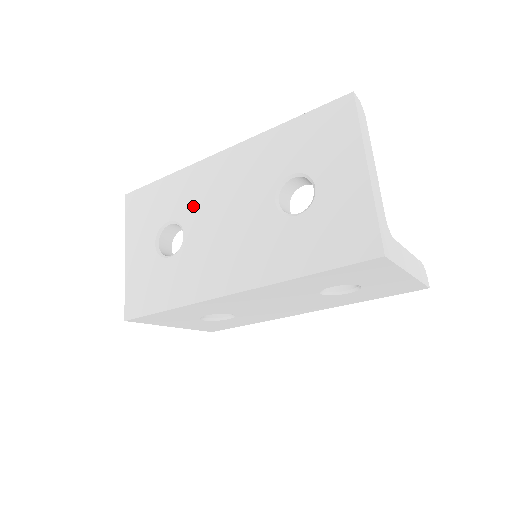
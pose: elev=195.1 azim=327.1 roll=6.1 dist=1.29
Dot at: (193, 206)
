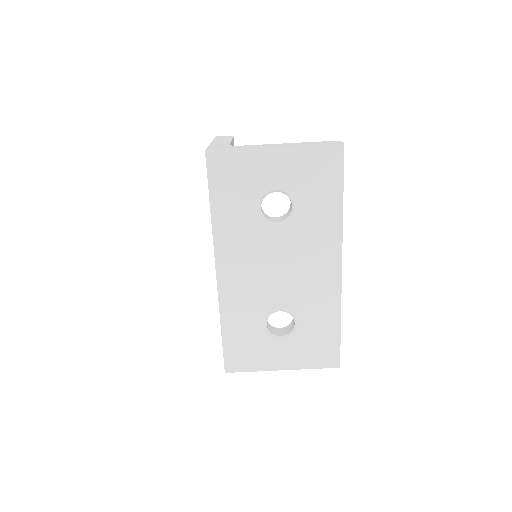
Dot at: occluded
